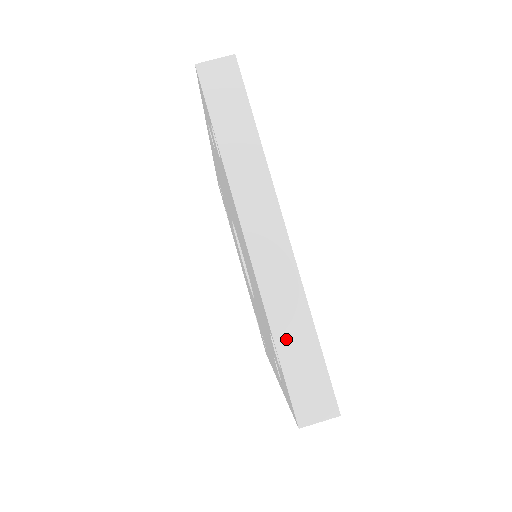
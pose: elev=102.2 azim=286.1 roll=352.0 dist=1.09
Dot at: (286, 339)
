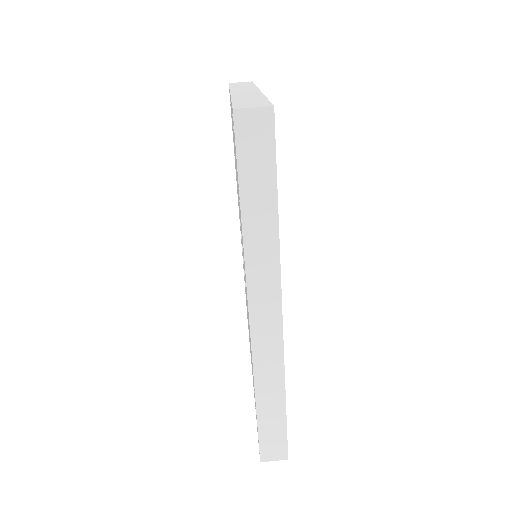
Dot at: (241, 100)
